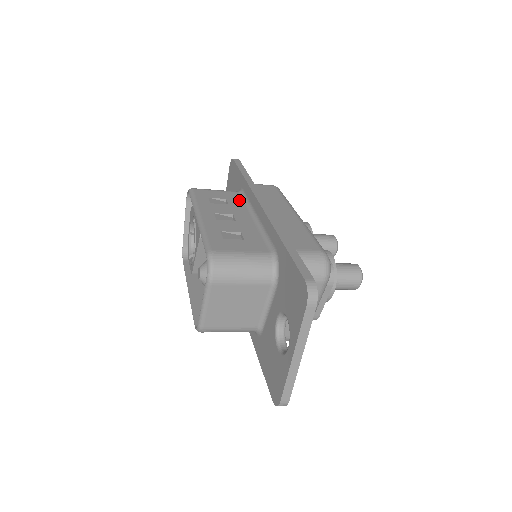
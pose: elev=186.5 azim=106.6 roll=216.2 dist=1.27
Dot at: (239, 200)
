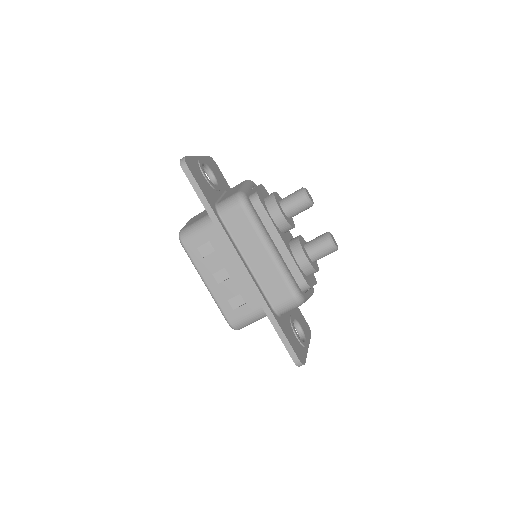
Dot at: occluded
